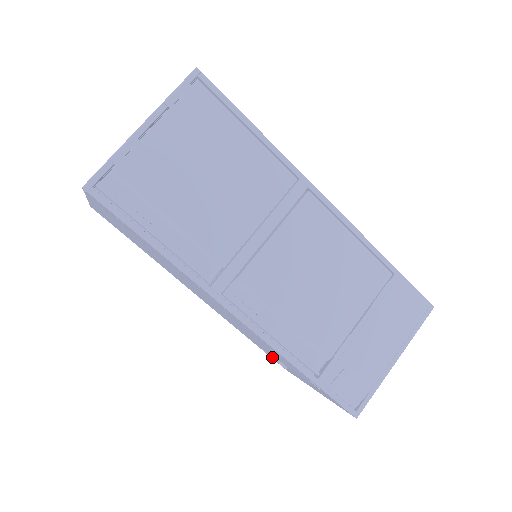
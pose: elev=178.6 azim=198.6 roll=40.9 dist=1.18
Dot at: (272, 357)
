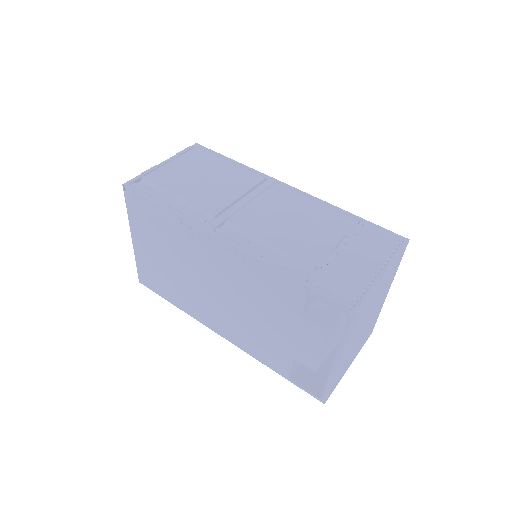
Dot at: (306, 391)
